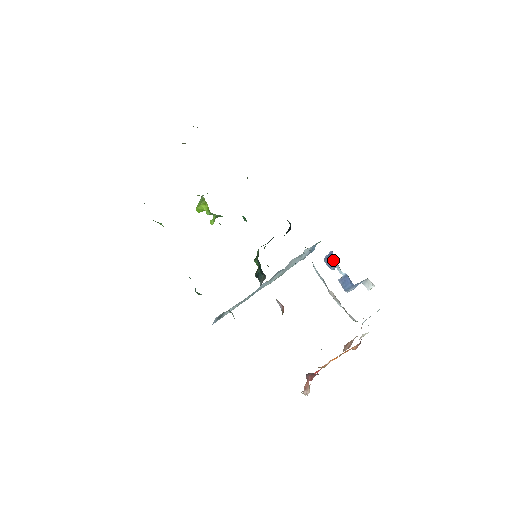
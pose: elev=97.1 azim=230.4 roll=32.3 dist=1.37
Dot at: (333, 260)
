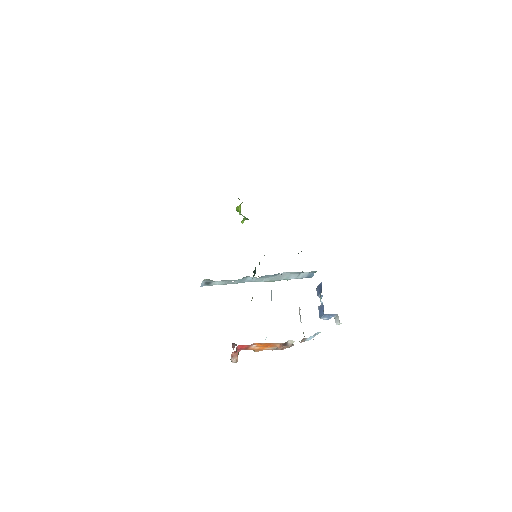
Dot at: (321, 289)
